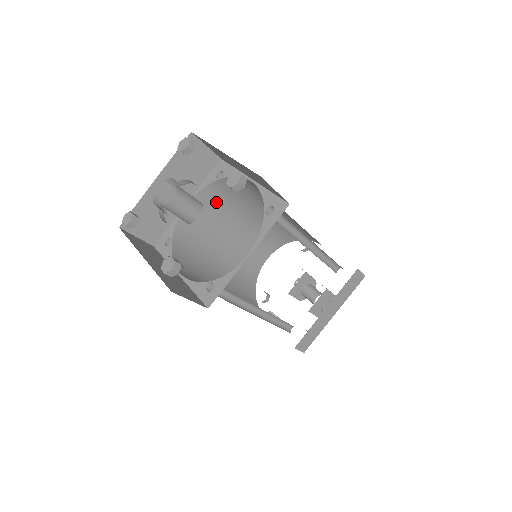
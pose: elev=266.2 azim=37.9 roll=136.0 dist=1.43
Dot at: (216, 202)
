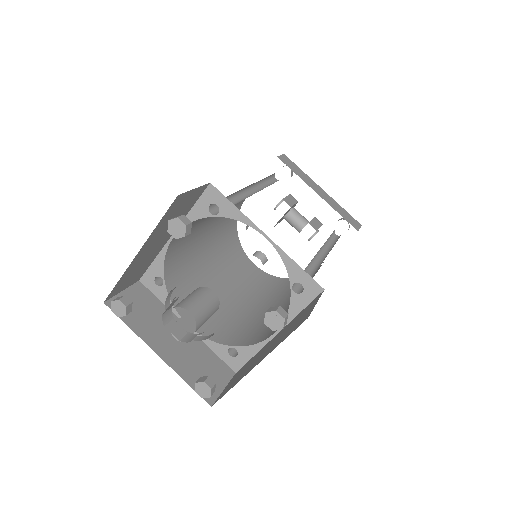
Dot at: occluded
